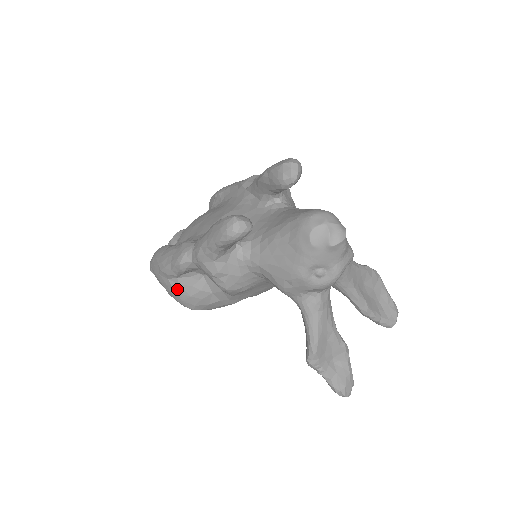
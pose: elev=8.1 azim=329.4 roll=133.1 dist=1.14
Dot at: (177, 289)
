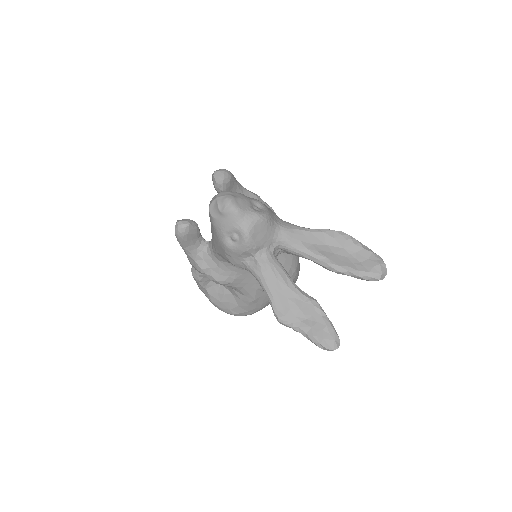
Dot at: (211, 299)
